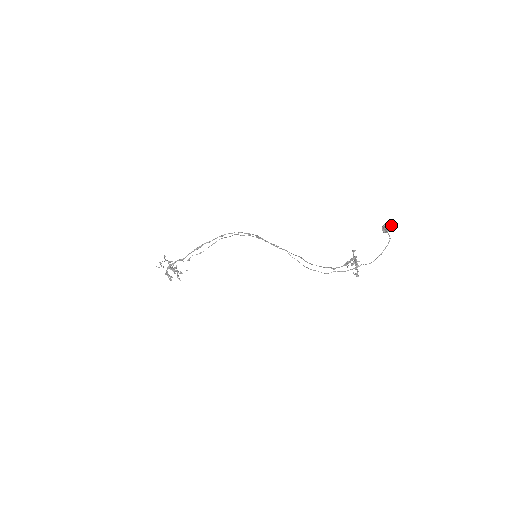
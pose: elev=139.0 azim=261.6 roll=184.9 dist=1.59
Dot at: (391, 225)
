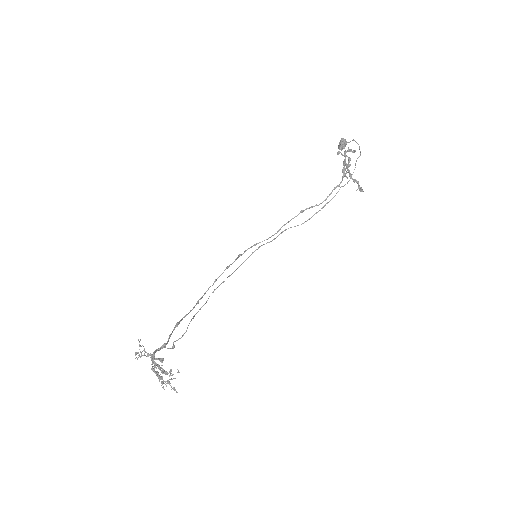
Dot at: (343, 139)
